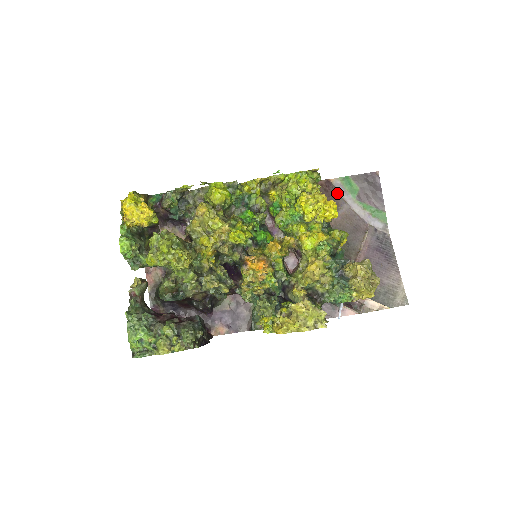
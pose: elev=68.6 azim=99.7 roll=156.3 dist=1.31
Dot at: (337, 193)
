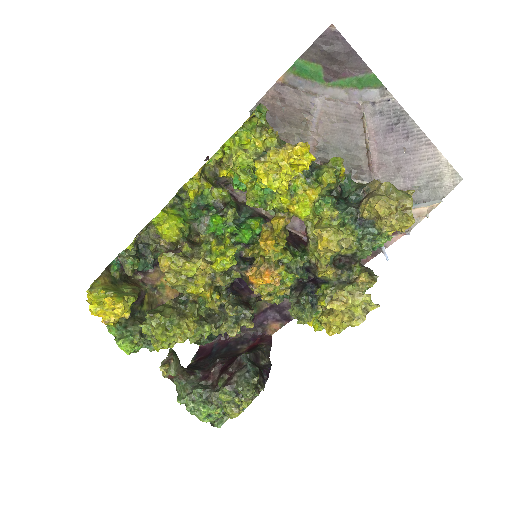
Dot at: (298, 92)
